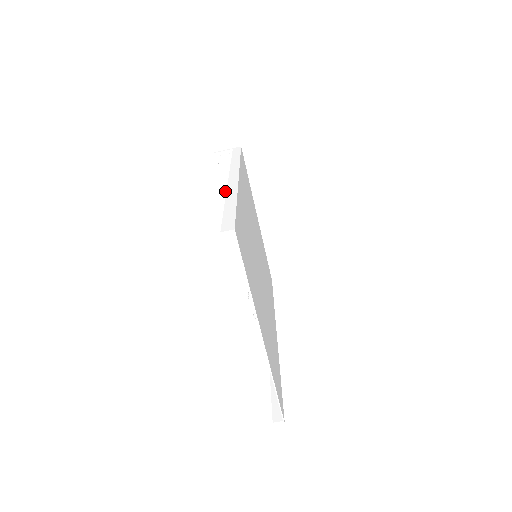
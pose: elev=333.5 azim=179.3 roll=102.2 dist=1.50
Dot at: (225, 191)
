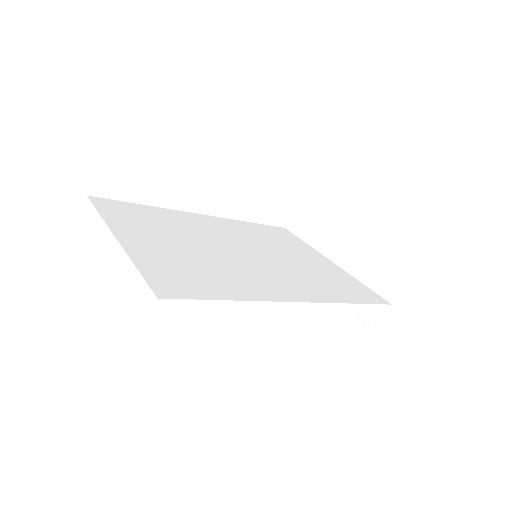
Dot at: occluded
